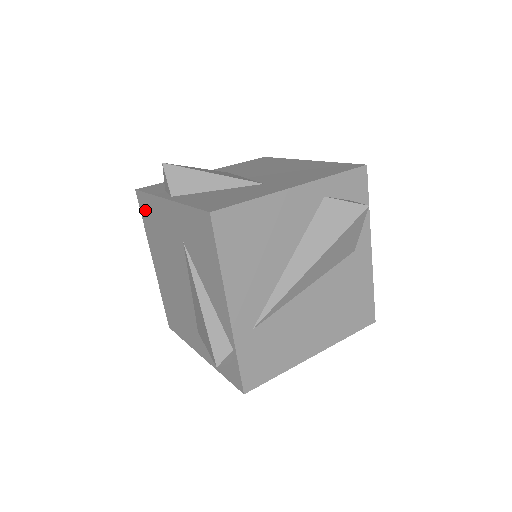
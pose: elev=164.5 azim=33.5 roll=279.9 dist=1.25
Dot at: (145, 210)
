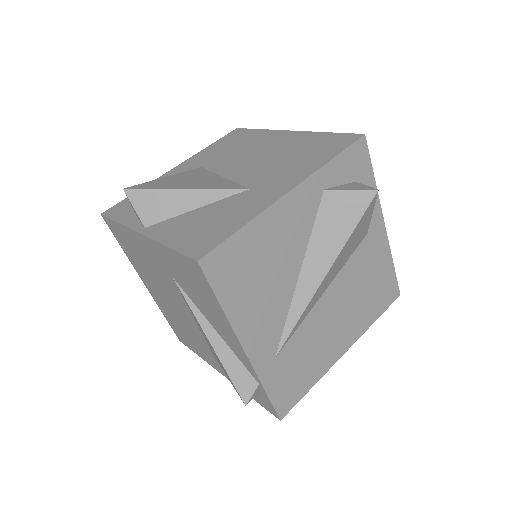
Dot at: (119, 236)
